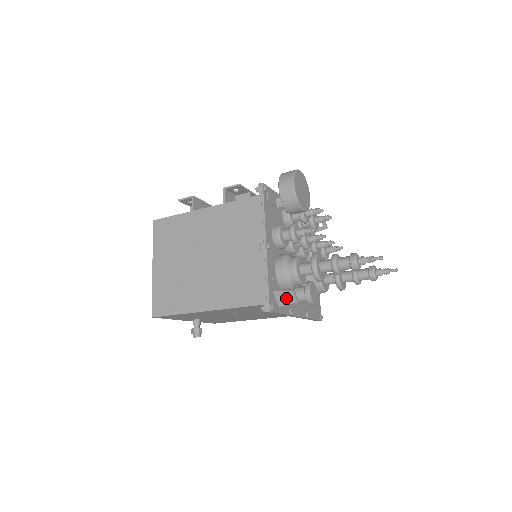
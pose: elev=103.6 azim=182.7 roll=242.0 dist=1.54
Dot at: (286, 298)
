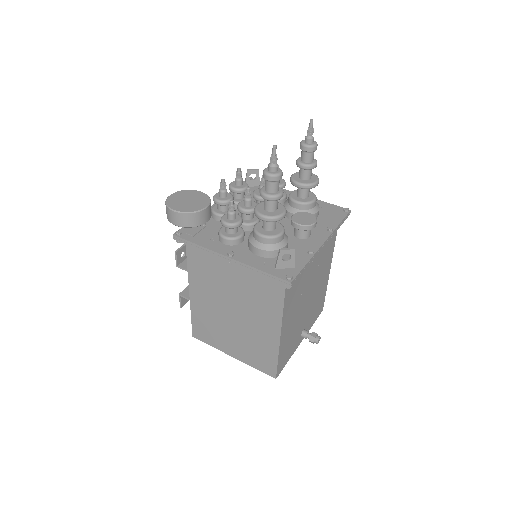
Dot at: occluded
